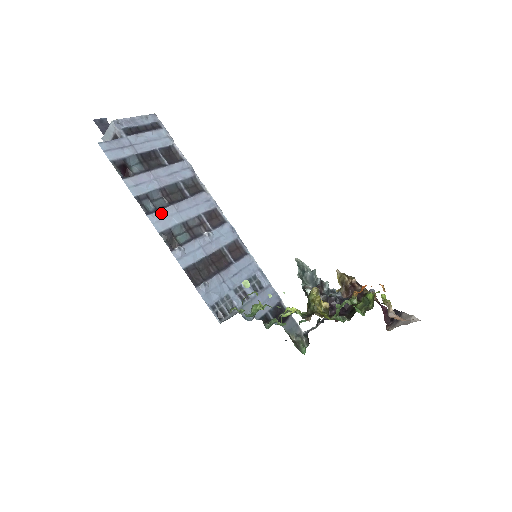
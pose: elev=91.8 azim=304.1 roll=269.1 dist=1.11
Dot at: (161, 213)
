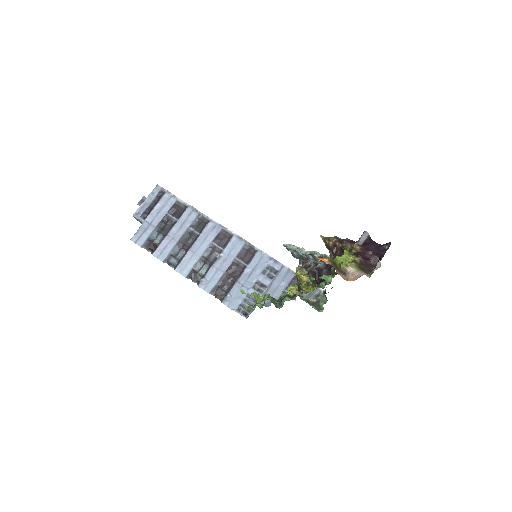
Dot at: (183, 262)
